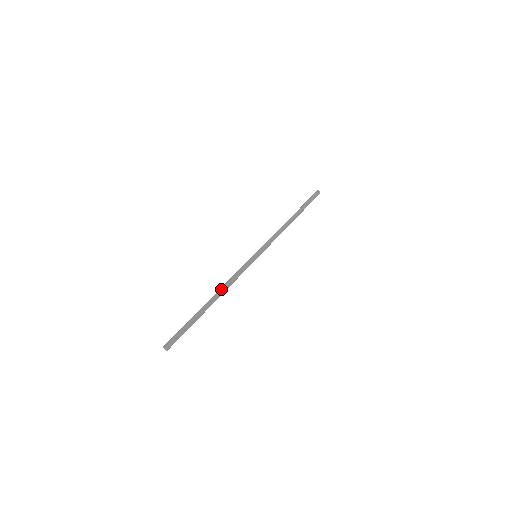
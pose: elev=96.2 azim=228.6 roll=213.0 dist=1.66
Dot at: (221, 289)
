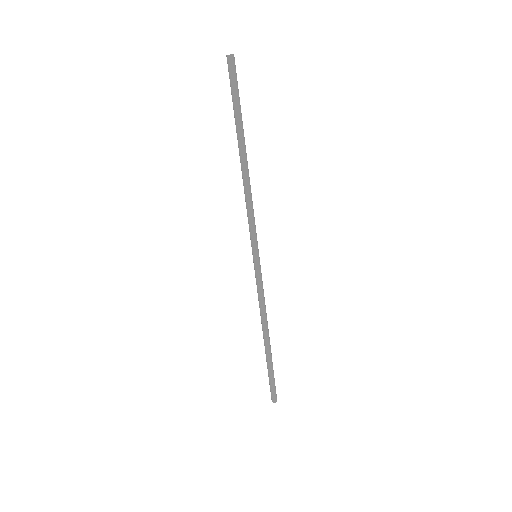
Dot at: (263, 325)
